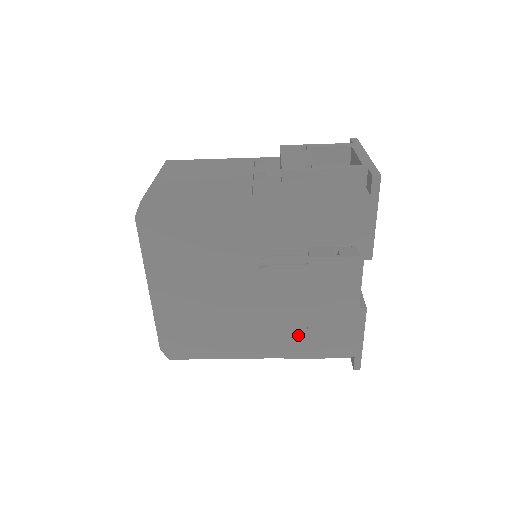
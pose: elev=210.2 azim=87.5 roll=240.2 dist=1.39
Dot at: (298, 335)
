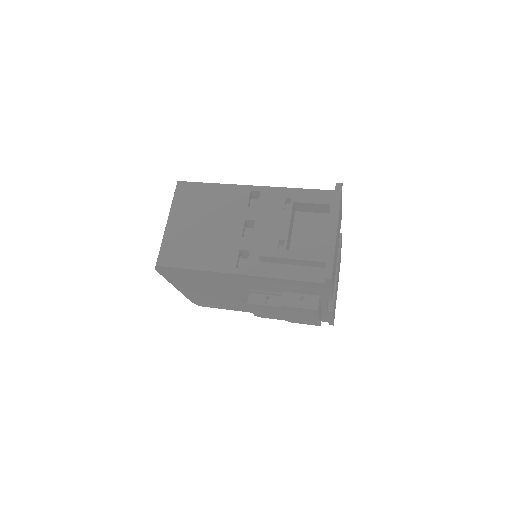
Dot at: occluded
